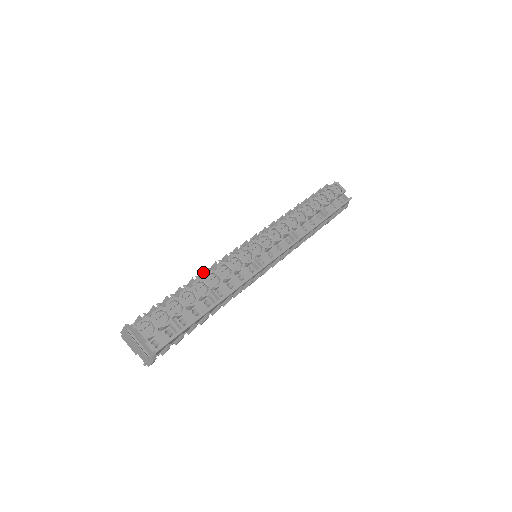
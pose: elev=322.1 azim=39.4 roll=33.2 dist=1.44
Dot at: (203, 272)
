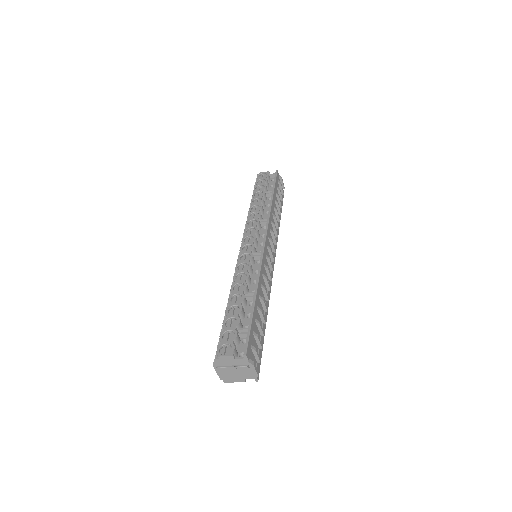
Dot at: occluded
